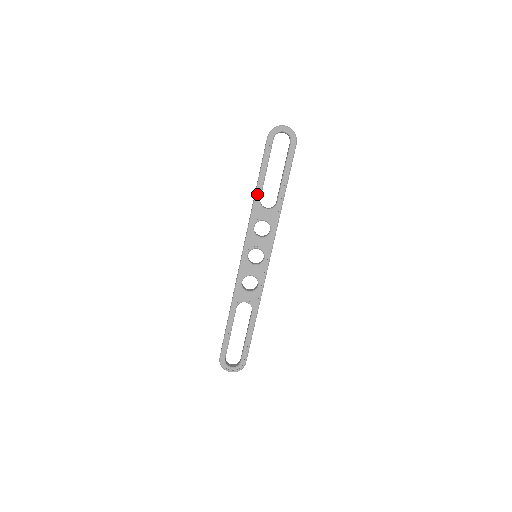
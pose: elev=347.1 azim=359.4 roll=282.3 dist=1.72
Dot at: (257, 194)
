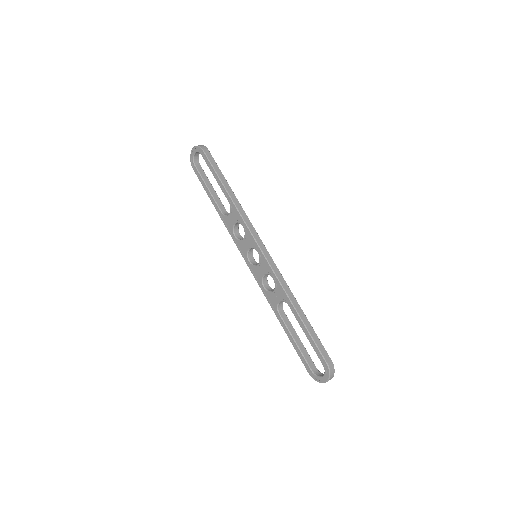
Dot at: (218, 211)
